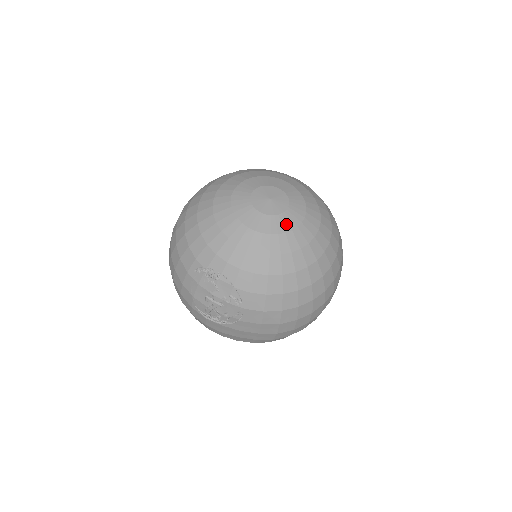
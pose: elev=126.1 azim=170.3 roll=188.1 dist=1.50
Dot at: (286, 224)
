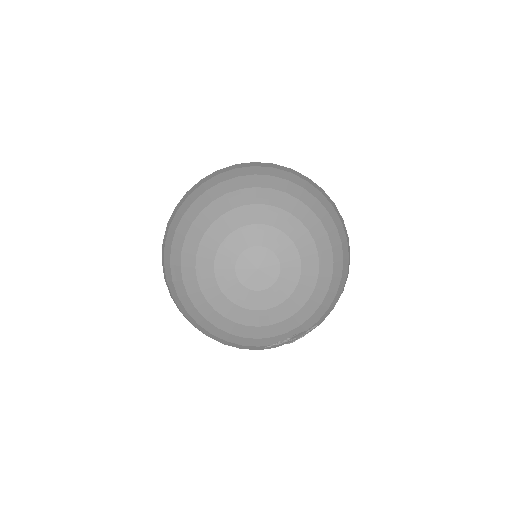
Dot at: (293, 269)
